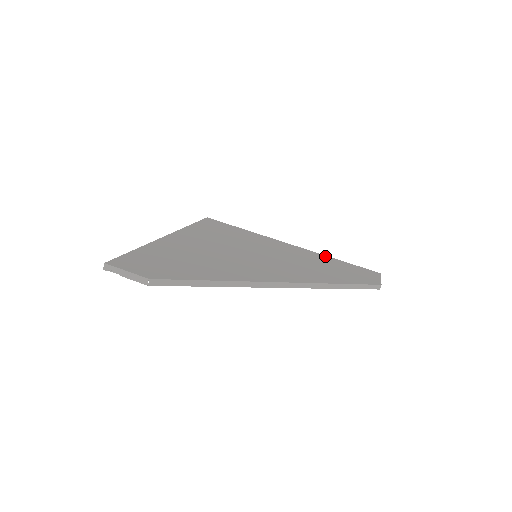
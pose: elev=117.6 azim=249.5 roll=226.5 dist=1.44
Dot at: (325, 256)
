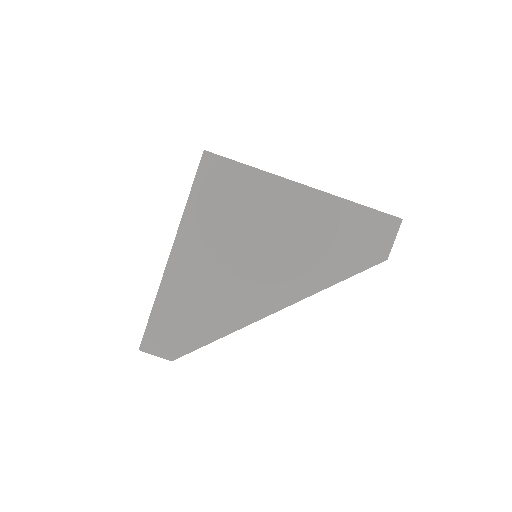
Dot at: (341, 202)
